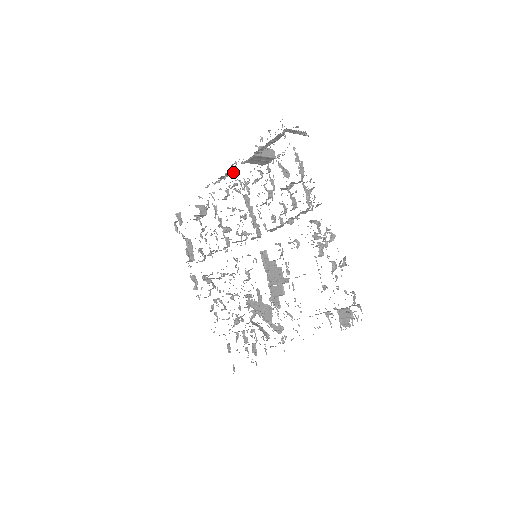
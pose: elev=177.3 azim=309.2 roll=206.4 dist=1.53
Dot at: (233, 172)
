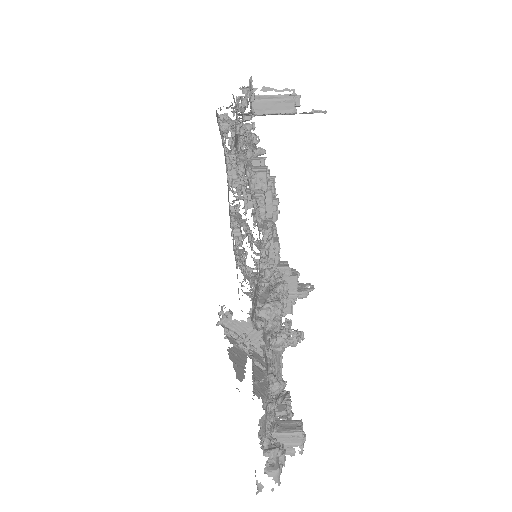
Dot at: (240, 112)
